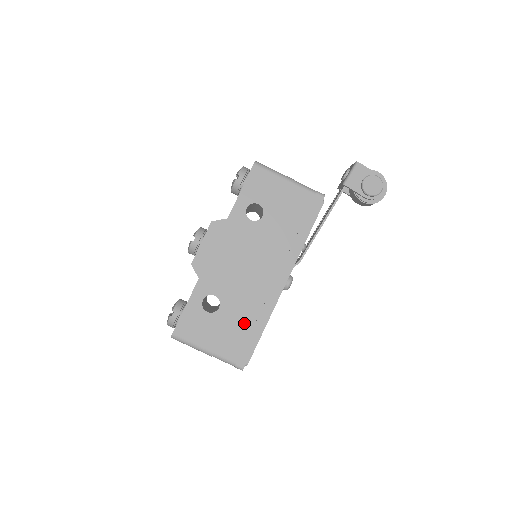
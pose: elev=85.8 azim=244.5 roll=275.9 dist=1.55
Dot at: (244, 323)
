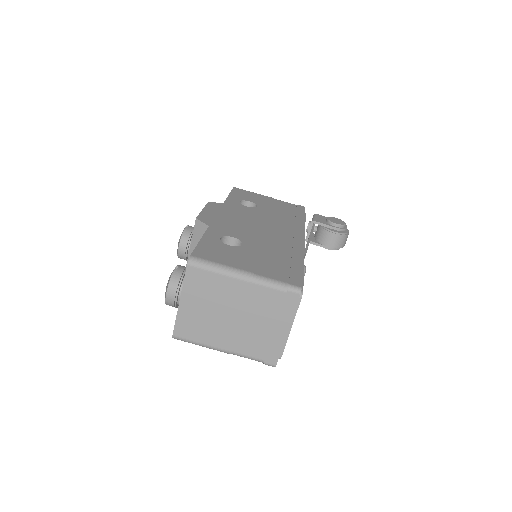
Dot at: (278, 257)
